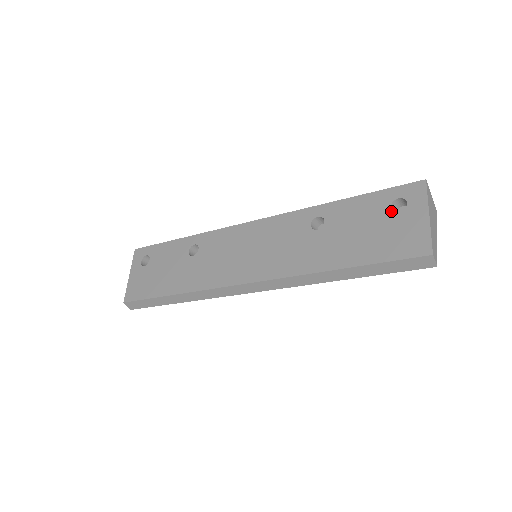
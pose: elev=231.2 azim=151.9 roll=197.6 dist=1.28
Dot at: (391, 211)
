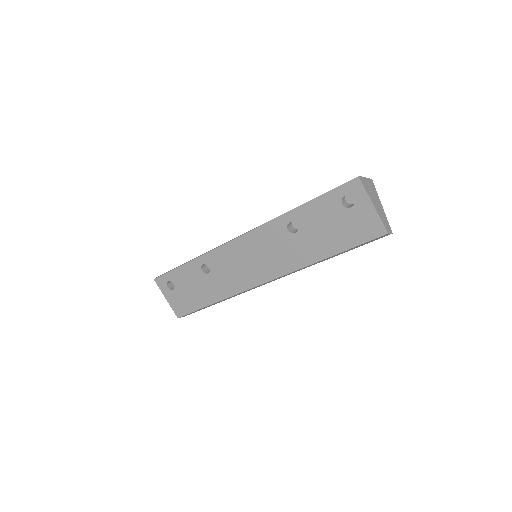
Dot at: (344, 208)
